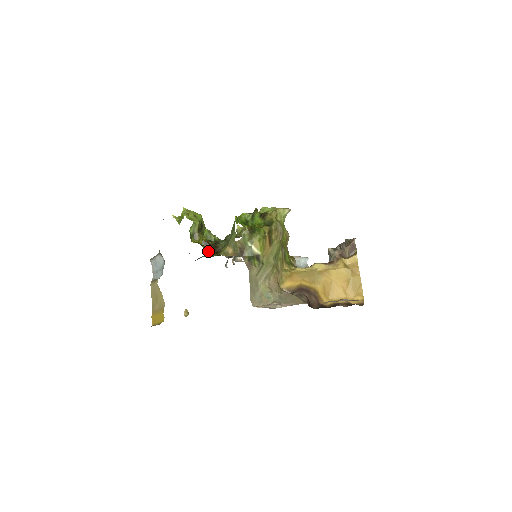
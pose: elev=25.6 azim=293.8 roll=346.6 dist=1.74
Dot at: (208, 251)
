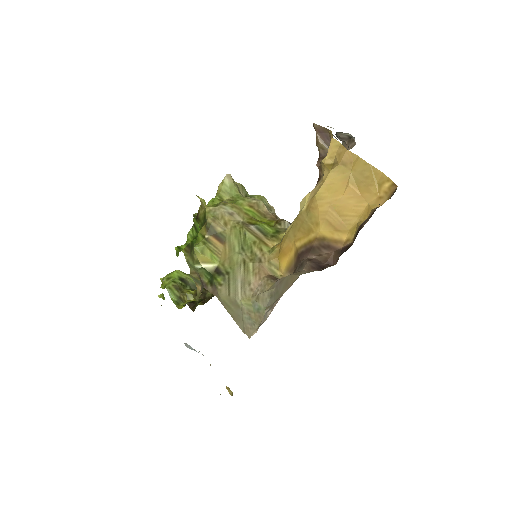
Dot at: (190, 307)
